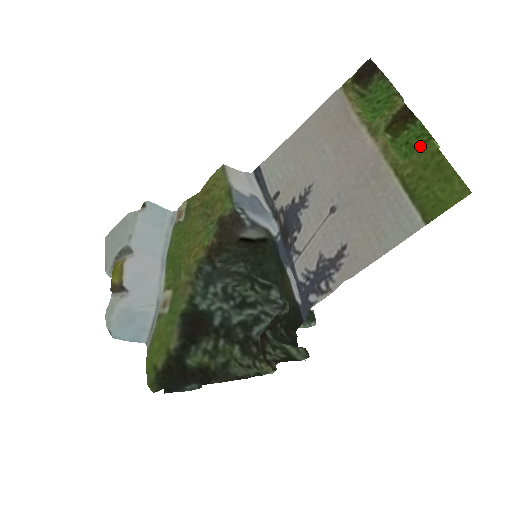
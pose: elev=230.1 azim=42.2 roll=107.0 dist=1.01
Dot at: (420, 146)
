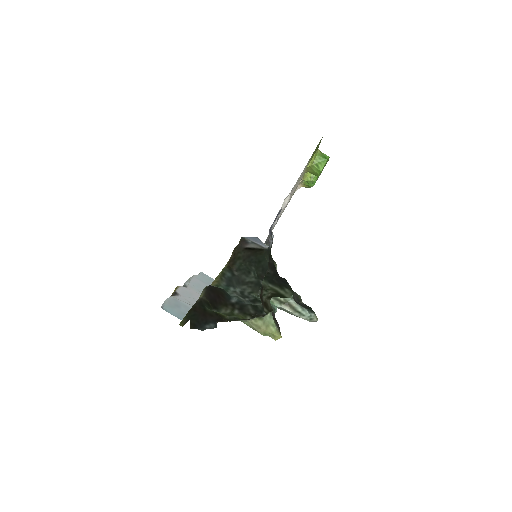
Dot at: occluded
